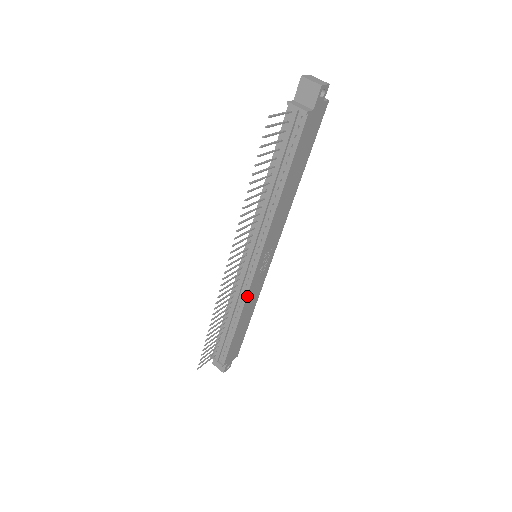
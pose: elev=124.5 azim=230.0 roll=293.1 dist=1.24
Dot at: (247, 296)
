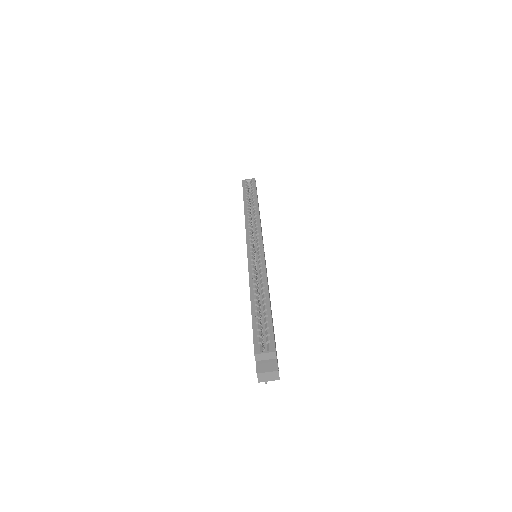
Dot at: occluded
